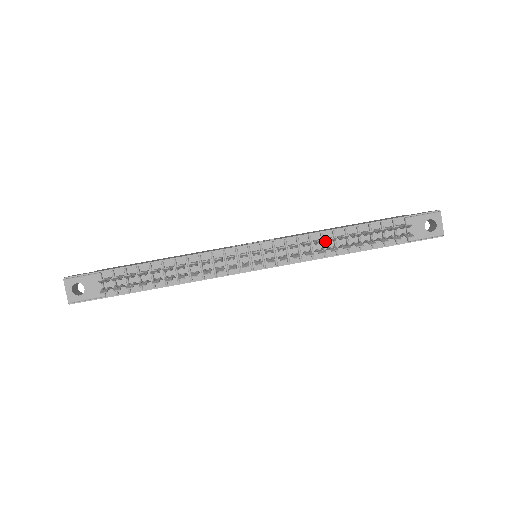
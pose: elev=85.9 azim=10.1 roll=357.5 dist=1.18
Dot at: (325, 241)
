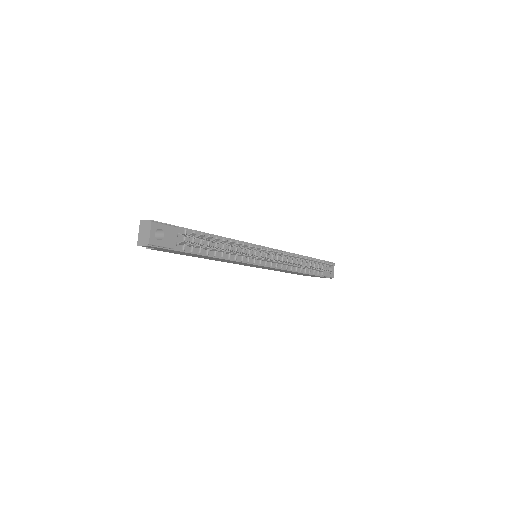
Dot at: (293, 260)
